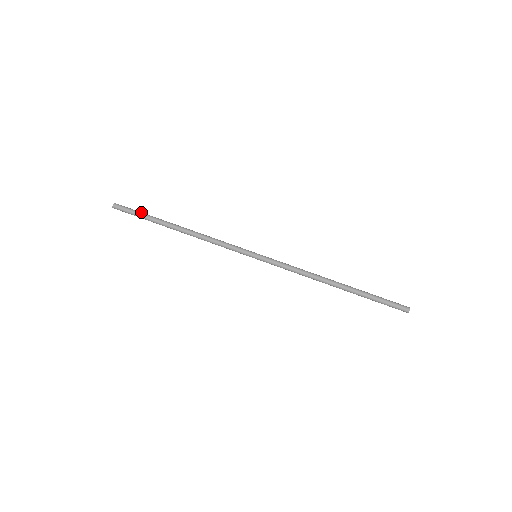
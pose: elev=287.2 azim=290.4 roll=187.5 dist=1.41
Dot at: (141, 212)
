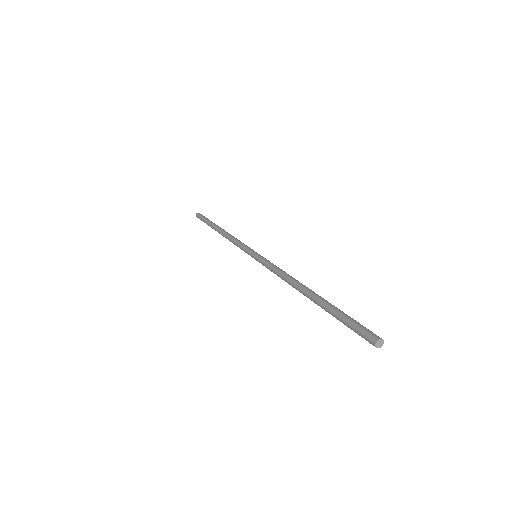
Dot at: (208, 219)
